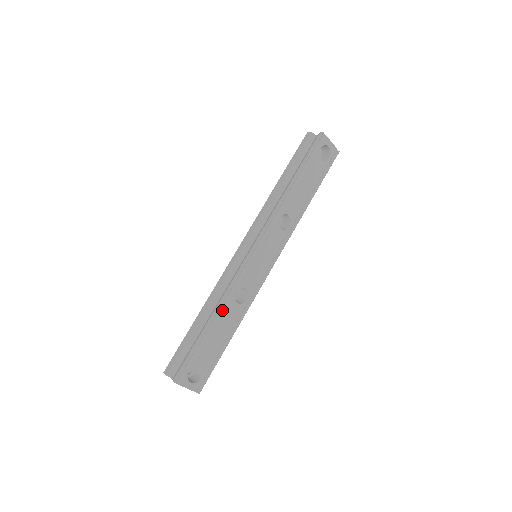
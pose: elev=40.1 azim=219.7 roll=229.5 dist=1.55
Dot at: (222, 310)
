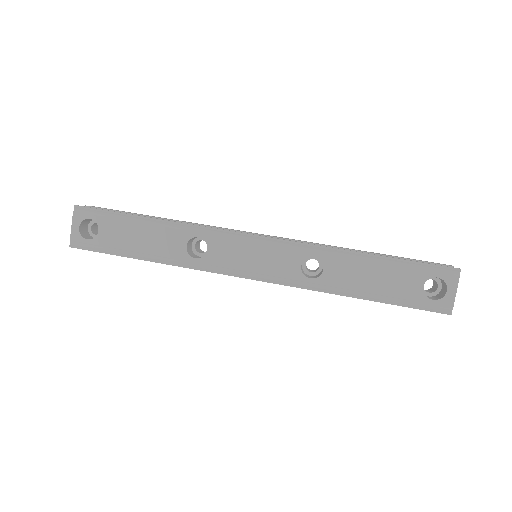
Dot at: (171, 228)
